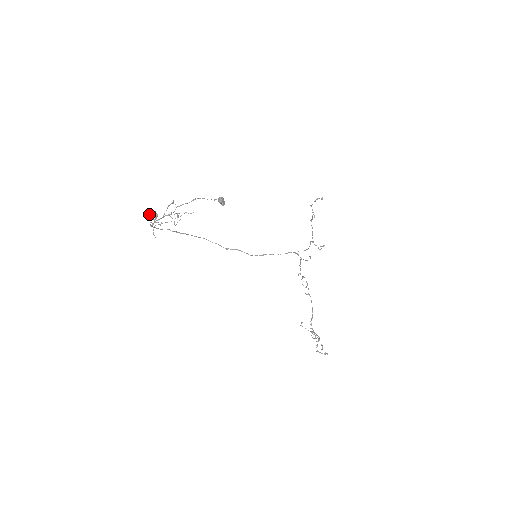
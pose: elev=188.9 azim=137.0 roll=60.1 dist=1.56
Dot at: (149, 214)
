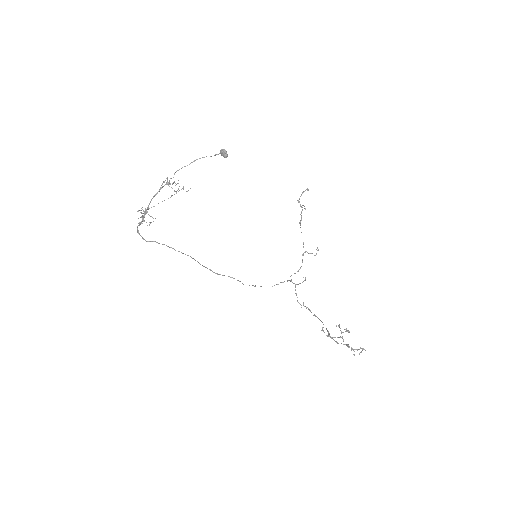
Dot at: (137, 211)
